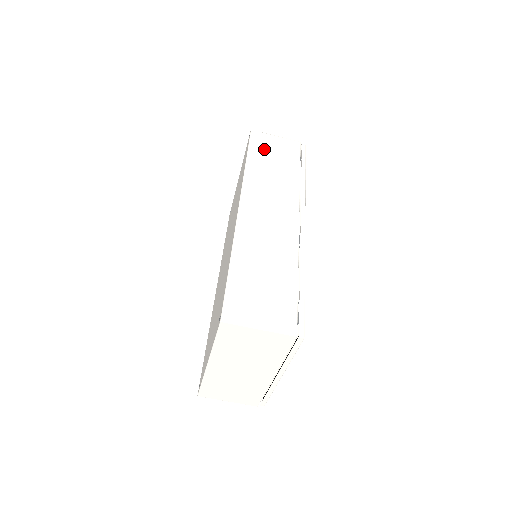
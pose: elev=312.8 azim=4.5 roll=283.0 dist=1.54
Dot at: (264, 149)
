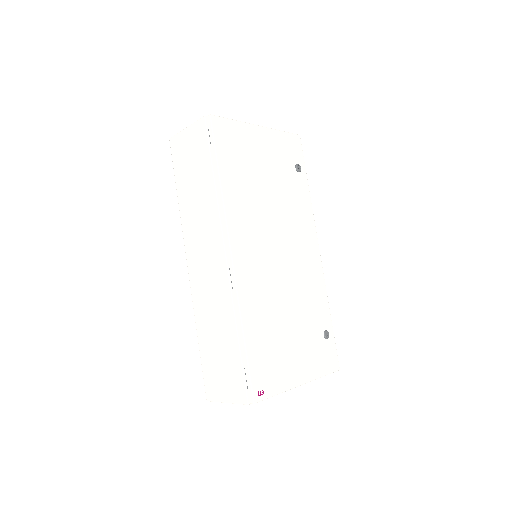
Dot at: (183, 164)
